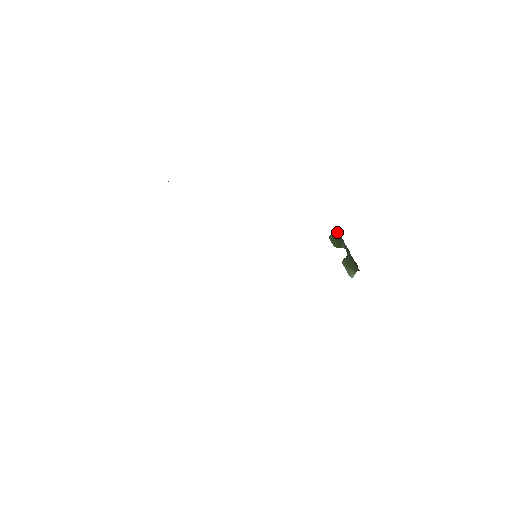
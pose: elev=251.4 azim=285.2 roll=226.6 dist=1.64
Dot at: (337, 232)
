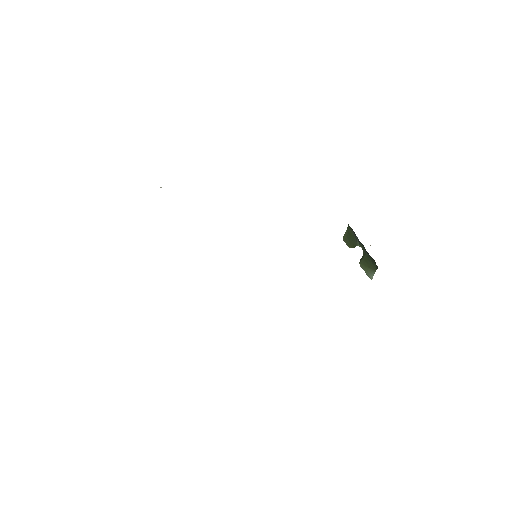
Dot at: (350, 229)
